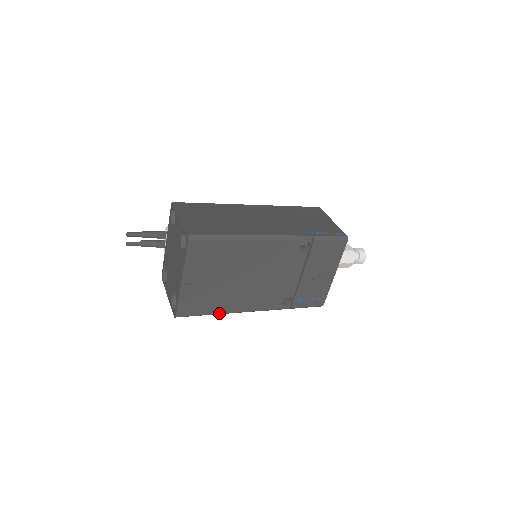
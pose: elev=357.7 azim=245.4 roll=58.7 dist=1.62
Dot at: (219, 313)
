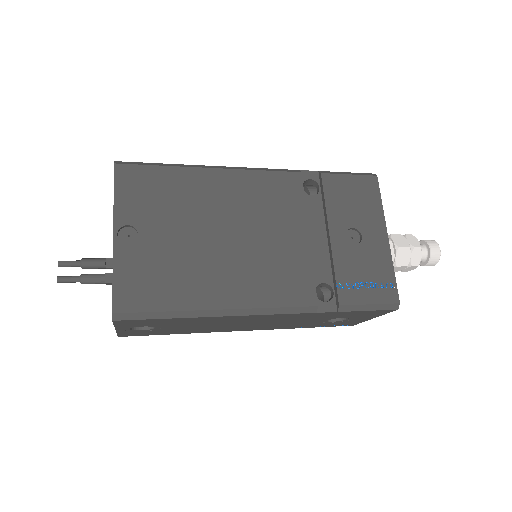
Dot at: (198, 309)
